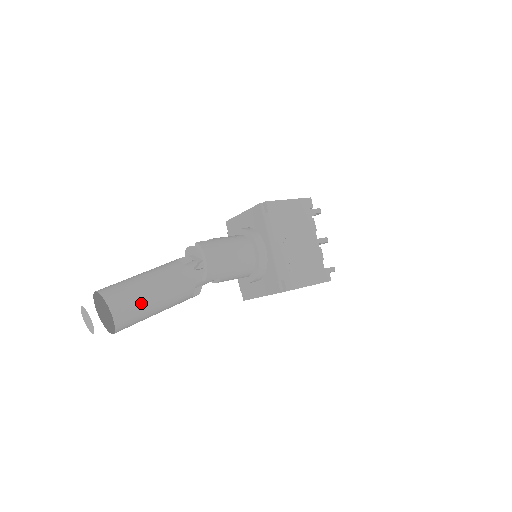
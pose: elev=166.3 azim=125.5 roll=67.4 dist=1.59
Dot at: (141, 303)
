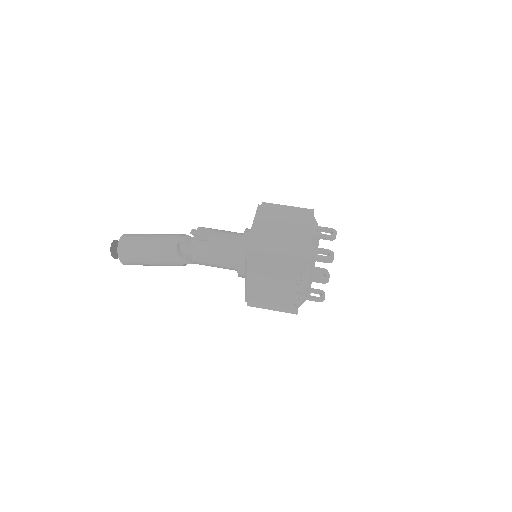
Dot at: (141, 263)
